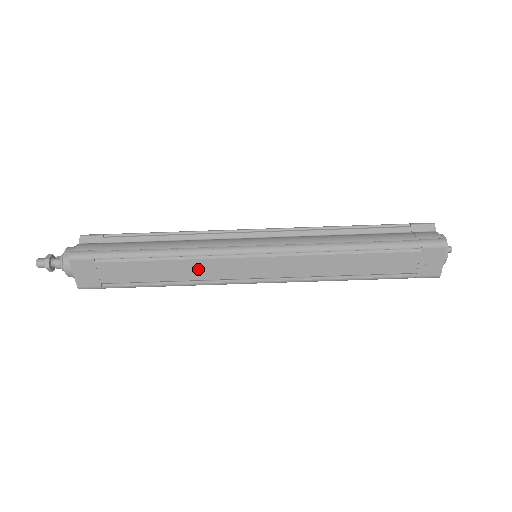
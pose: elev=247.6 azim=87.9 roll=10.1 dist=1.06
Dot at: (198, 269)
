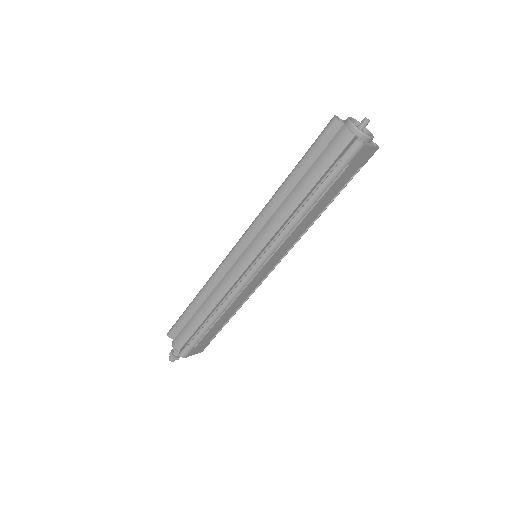
Dot at: (240, 300)
